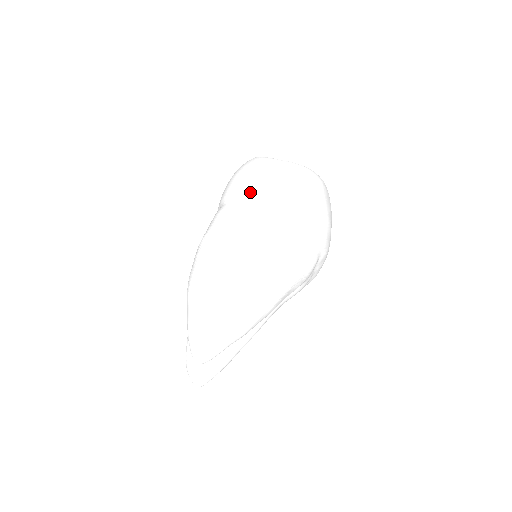
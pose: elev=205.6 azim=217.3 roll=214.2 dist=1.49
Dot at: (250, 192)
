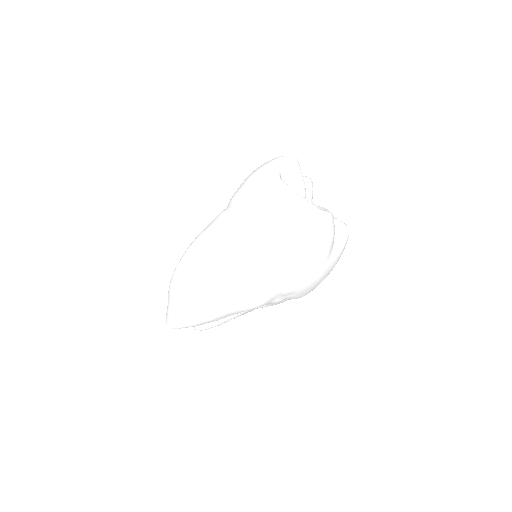
Dot at: (238, 208)
